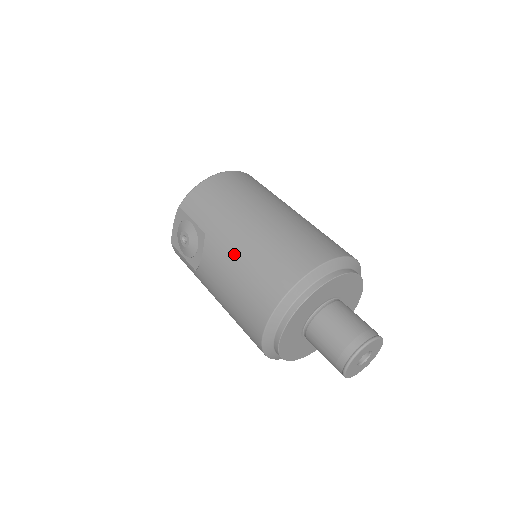
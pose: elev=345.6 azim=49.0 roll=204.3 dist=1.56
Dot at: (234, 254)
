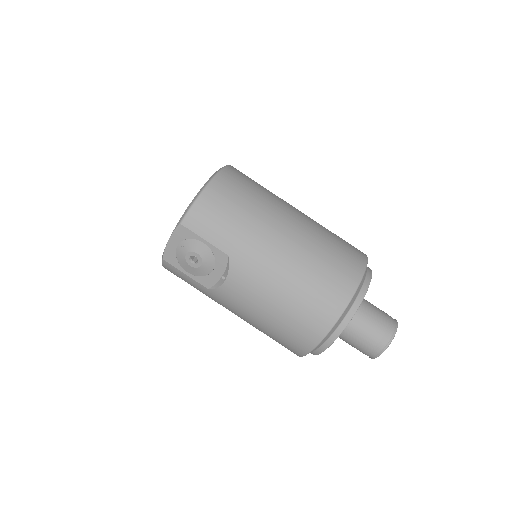
Dot at: (274, 278)
